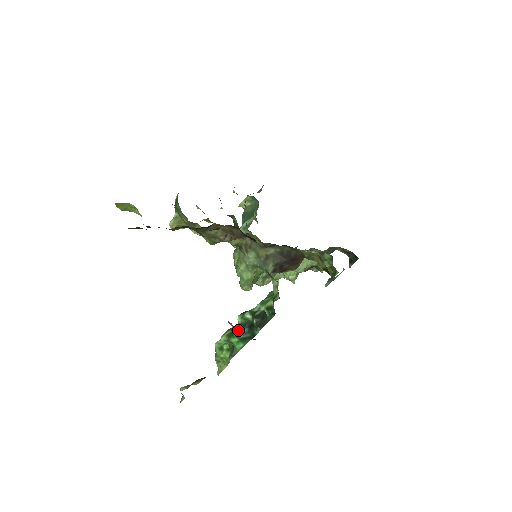
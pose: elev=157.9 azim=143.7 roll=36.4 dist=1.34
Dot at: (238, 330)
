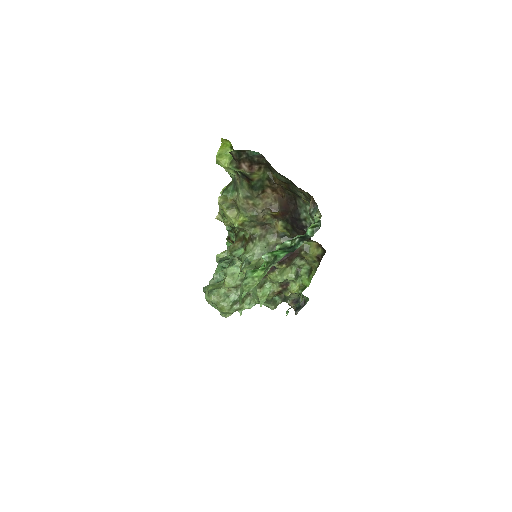
Dot at: (279, 250)
